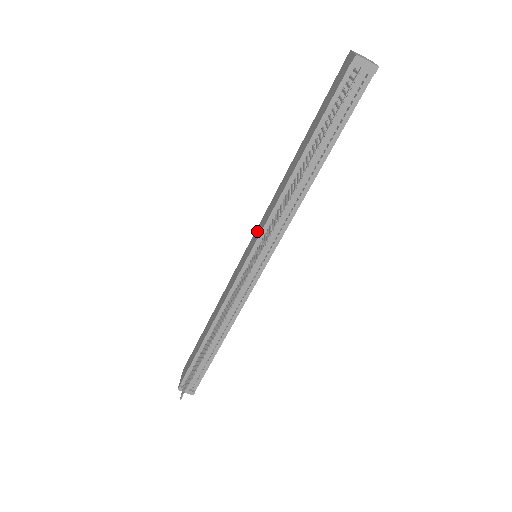
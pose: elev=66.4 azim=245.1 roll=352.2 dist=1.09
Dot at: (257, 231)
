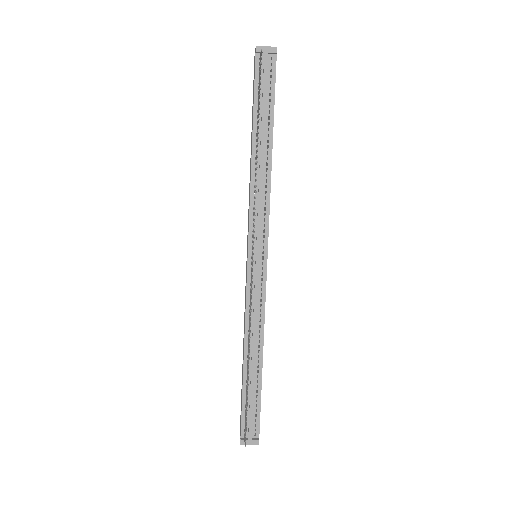
Dot at: occluded
